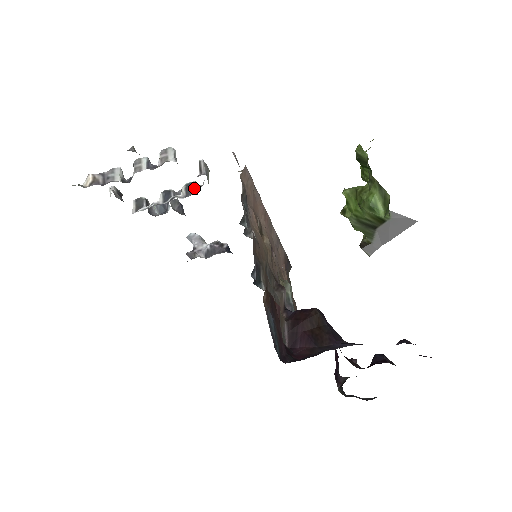
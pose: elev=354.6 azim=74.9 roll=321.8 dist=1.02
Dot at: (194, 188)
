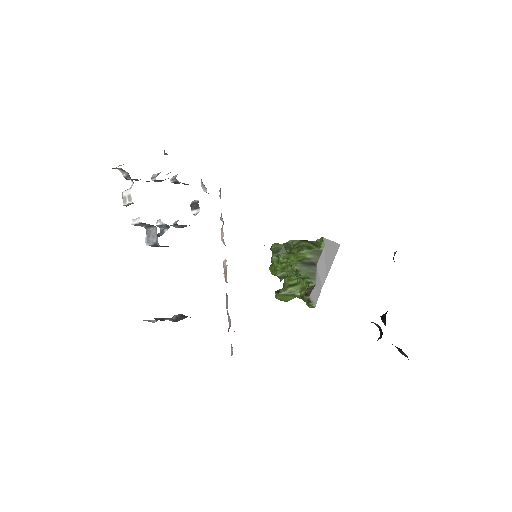
Dot at: occluded
